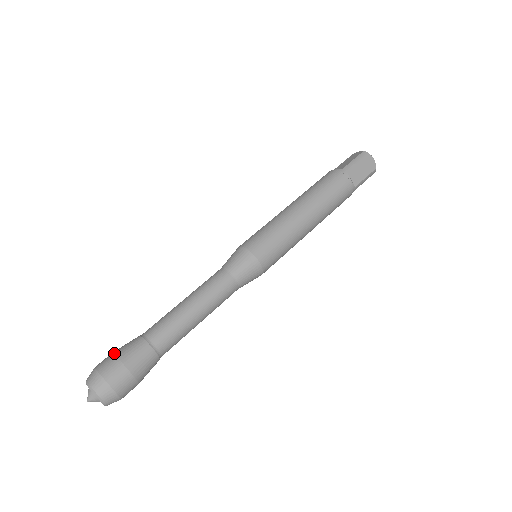
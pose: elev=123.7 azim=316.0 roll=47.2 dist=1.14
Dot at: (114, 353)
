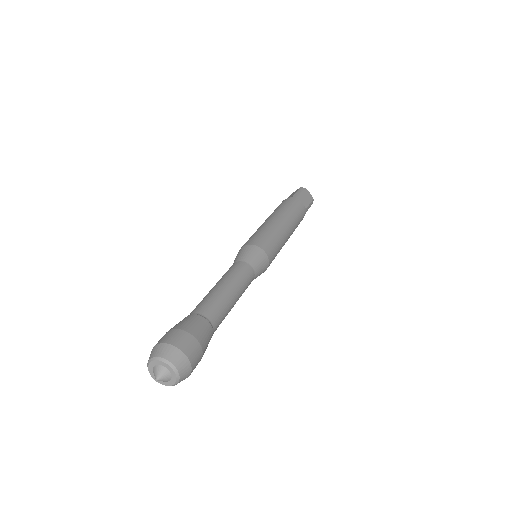
Dot at: (170, 329)
